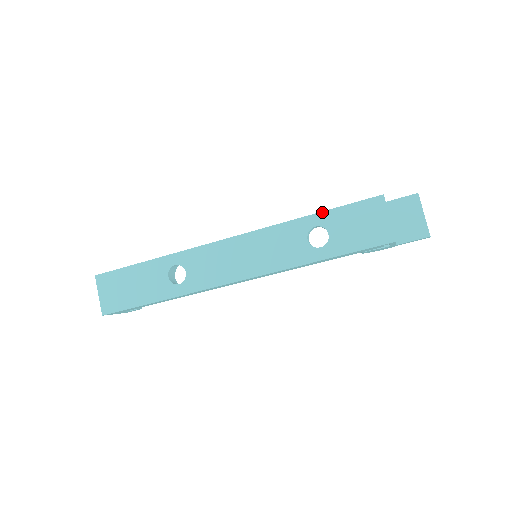
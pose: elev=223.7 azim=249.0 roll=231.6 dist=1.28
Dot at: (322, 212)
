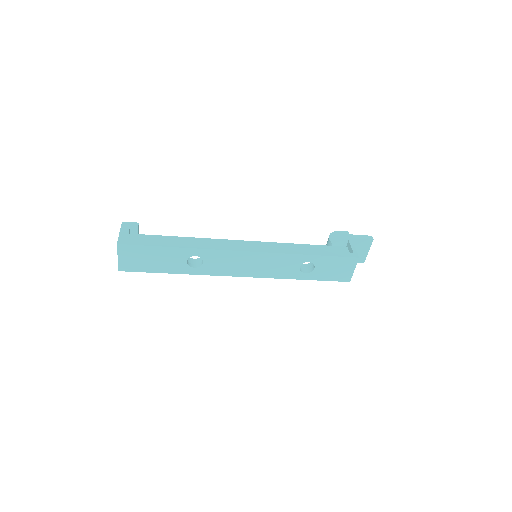
Dot at: (318, 256)
